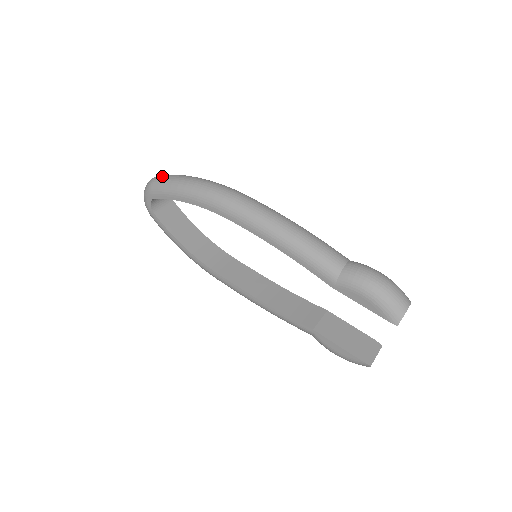
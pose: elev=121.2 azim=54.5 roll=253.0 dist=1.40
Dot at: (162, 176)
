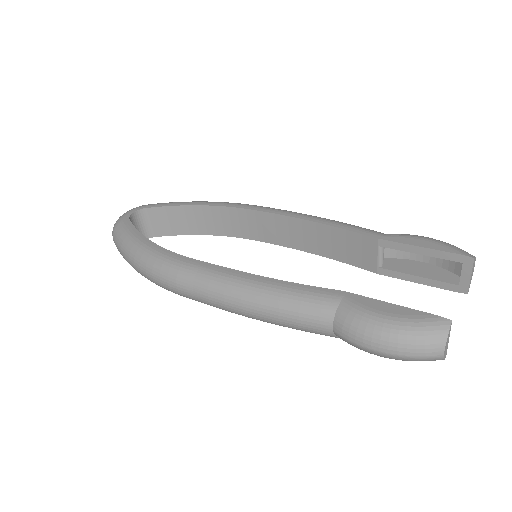
Dot at: occluded
